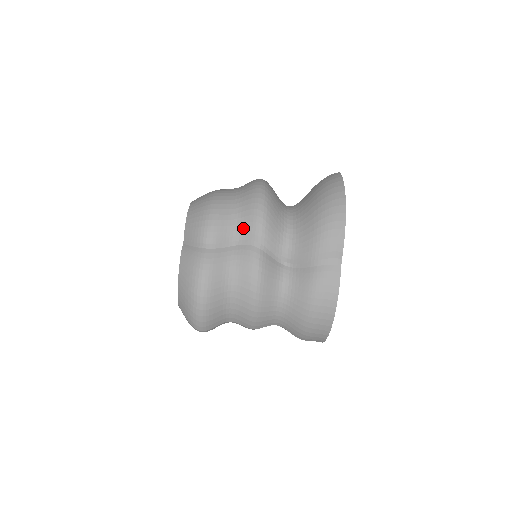
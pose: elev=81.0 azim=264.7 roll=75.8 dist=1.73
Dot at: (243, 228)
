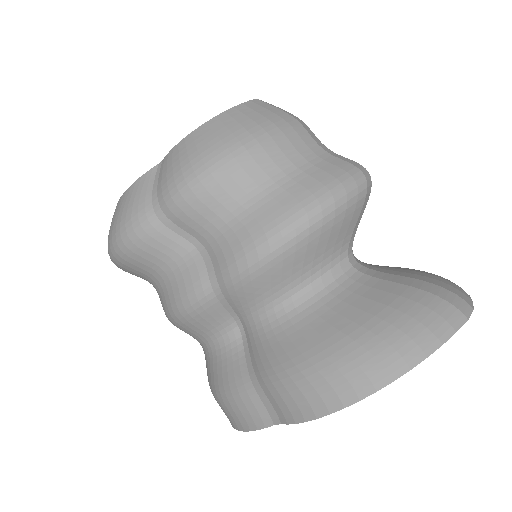
Dot at: (219, 244)
